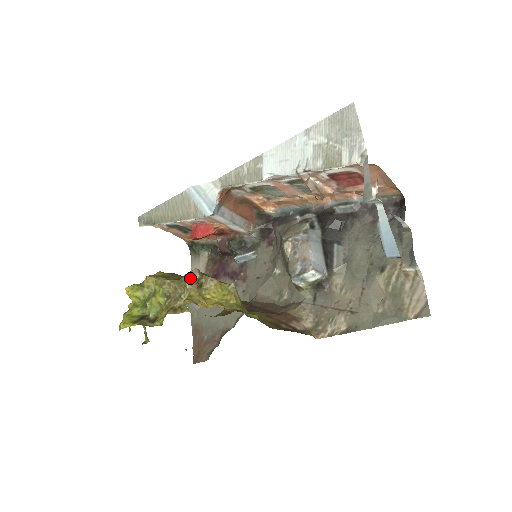
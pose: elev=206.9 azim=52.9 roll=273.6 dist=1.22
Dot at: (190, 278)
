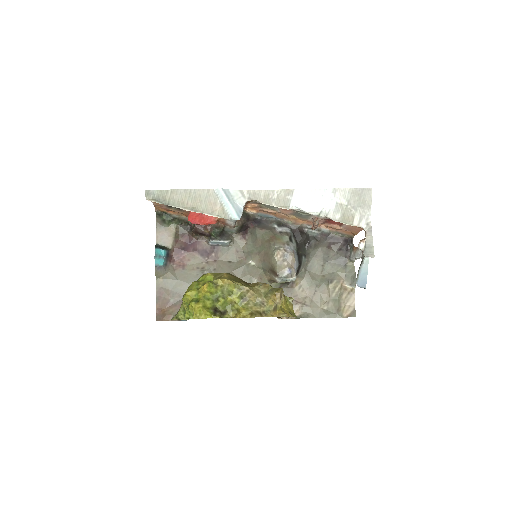
Dot at: (280, 295)
